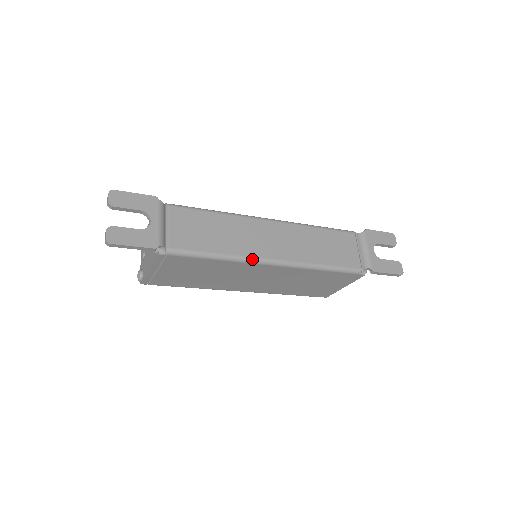
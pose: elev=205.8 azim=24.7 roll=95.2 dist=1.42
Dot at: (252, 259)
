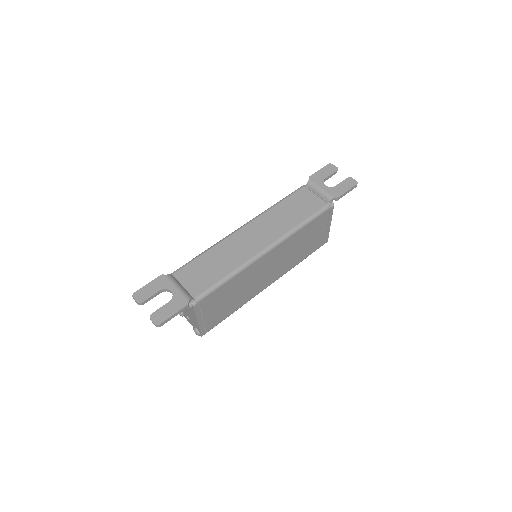
Dot at: (252, 259)
